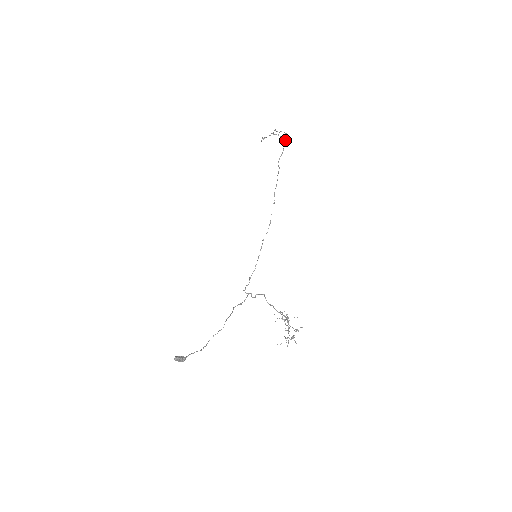
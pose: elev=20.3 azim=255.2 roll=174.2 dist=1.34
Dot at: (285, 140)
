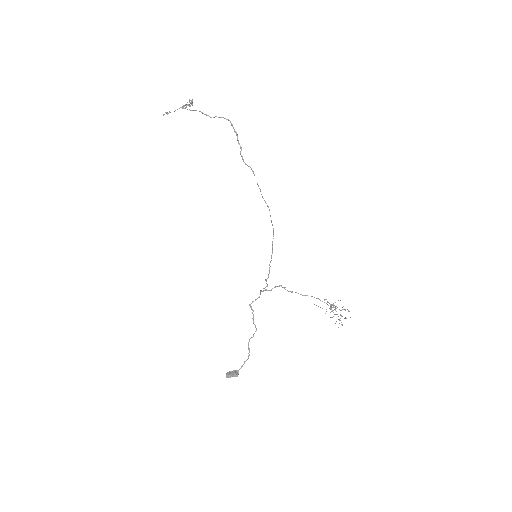
Dot at: (234, 130)
